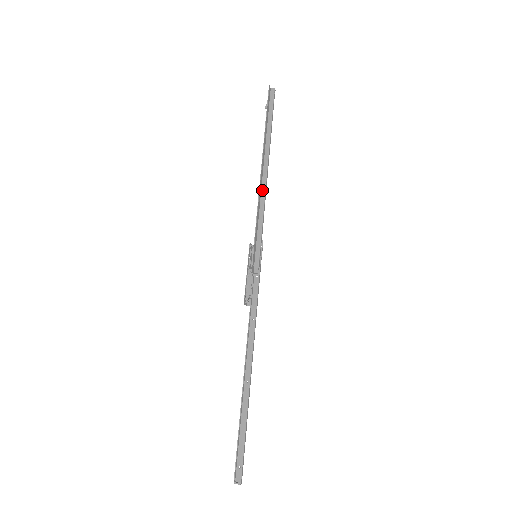
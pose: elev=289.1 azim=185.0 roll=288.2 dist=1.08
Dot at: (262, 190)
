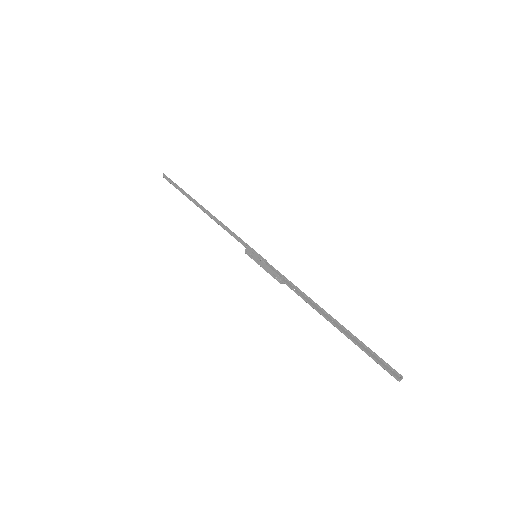
Dot at: (219, 223)
